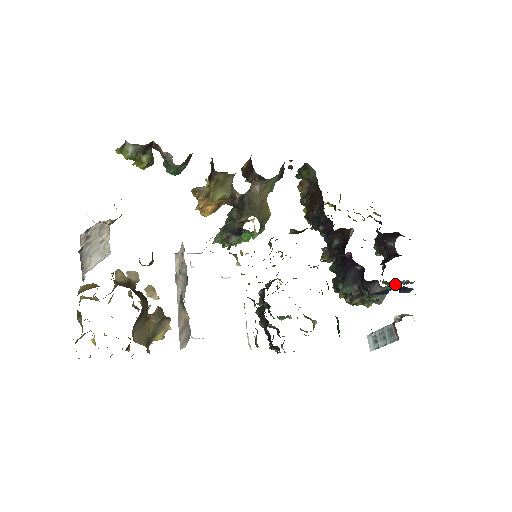
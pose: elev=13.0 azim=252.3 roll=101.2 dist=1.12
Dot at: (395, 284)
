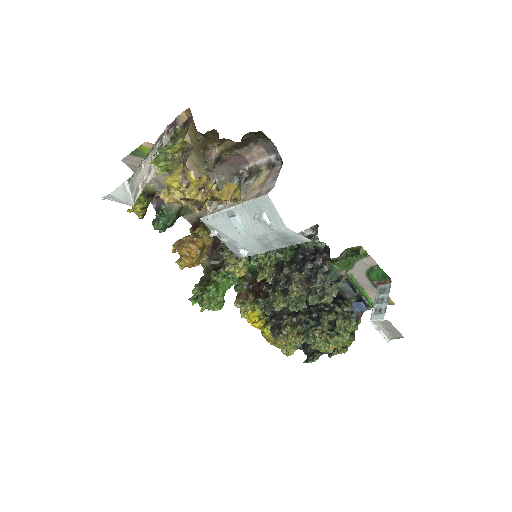
Dot at: (353, 310)
